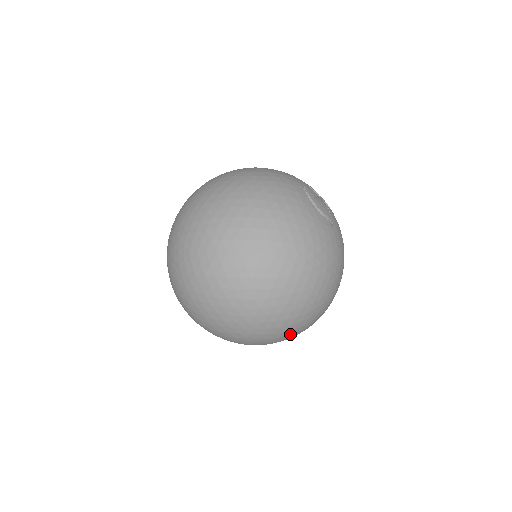
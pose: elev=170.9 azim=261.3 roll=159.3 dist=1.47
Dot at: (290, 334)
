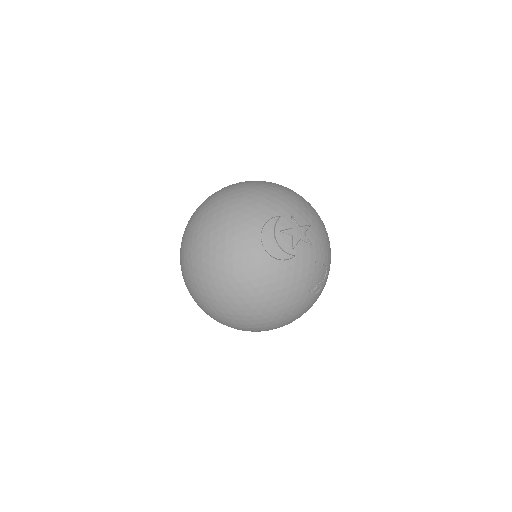
Dot at: (242, 329)
